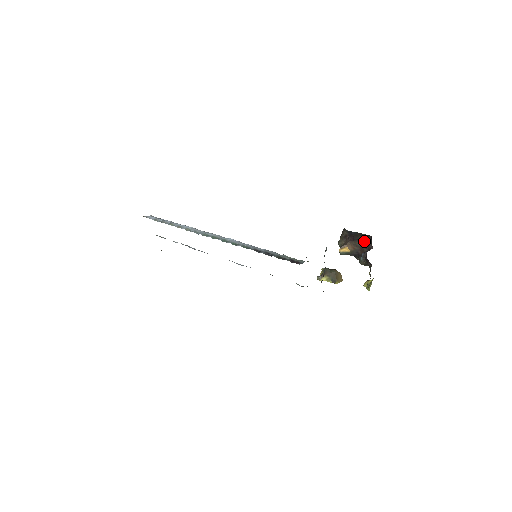
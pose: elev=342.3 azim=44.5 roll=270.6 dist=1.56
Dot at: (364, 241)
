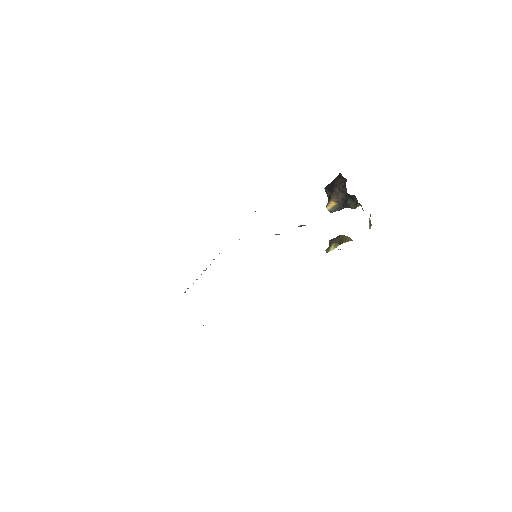
Dot at: (340, 183)
